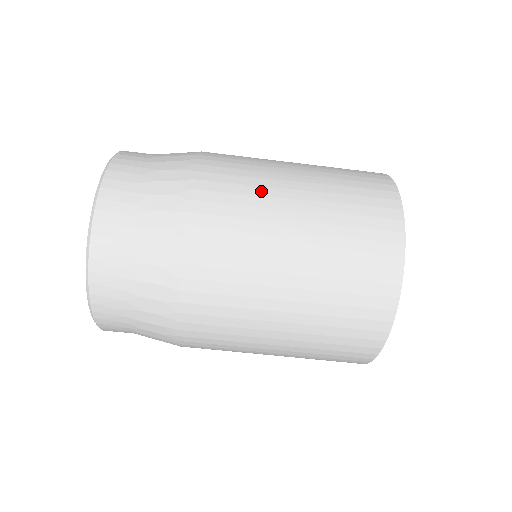
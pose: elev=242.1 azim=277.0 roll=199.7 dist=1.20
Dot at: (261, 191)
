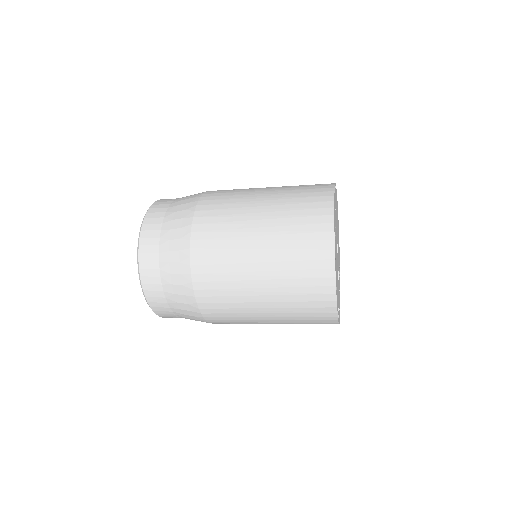
Dot at: (234, 251)
